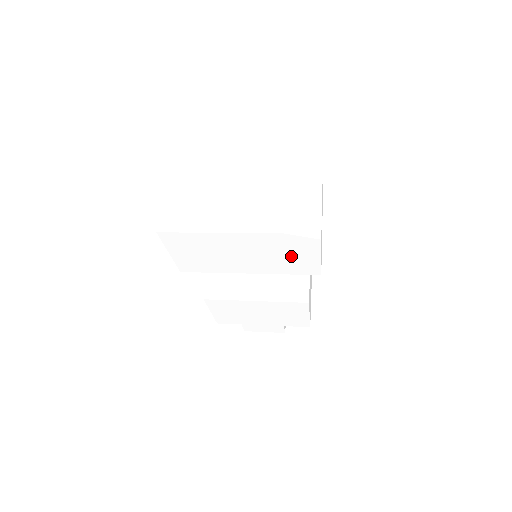
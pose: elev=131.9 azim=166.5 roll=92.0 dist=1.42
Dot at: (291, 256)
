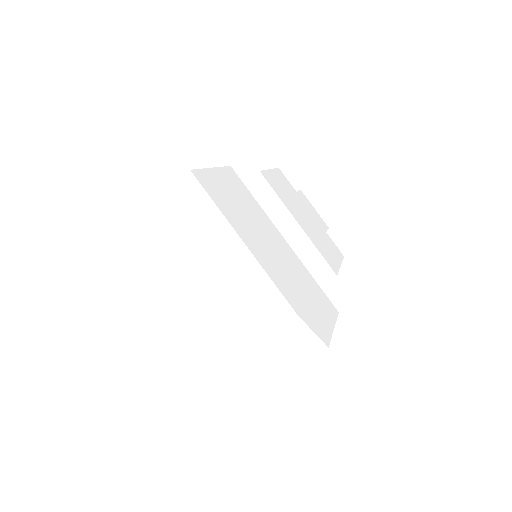
Dot at: occluded
